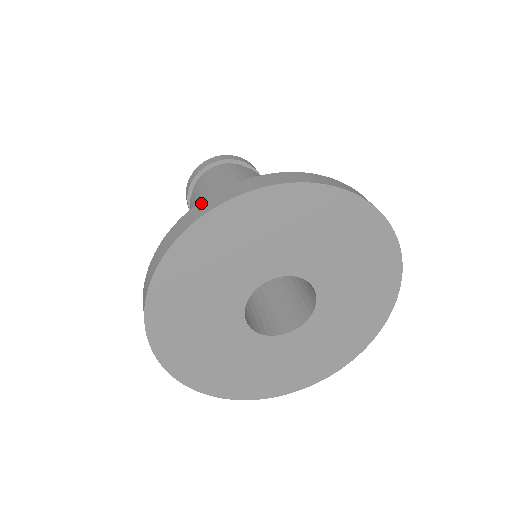
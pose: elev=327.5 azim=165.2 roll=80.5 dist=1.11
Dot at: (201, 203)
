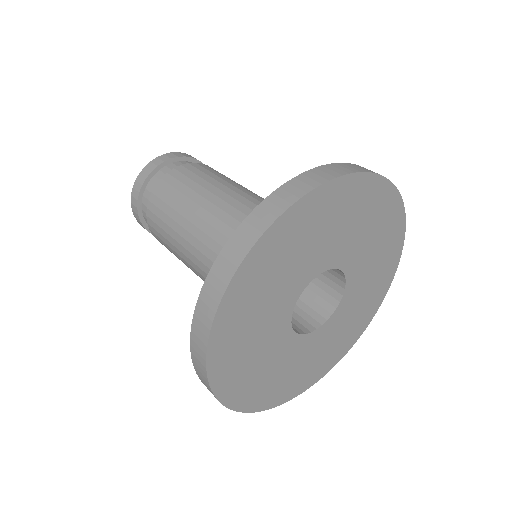
Dot at: (212, 272)
